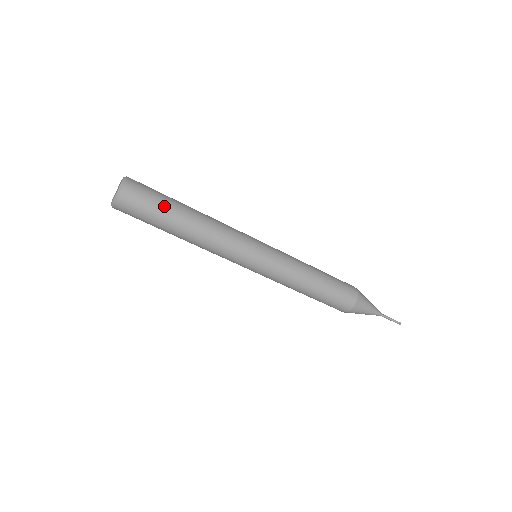
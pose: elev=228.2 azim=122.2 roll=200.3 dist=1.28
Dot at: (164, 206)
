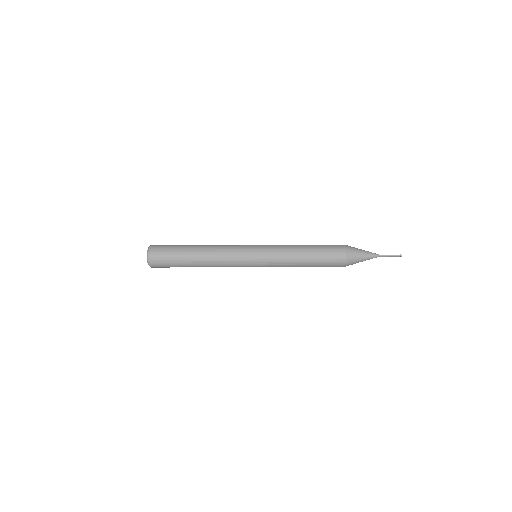
Dot at: (178, 248)
